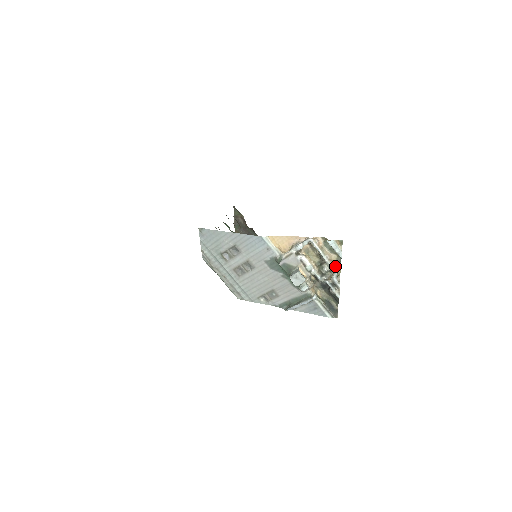
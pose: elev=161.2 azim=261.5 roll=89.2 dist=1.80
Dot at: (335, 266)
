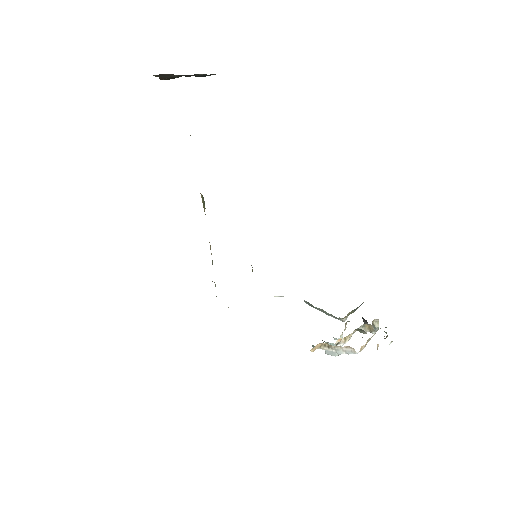
Dot at: occluded
